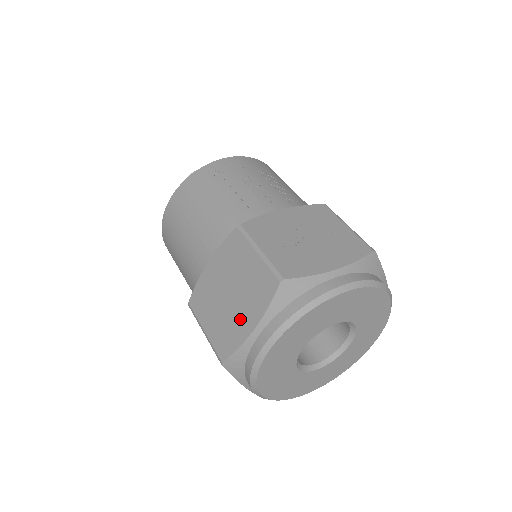
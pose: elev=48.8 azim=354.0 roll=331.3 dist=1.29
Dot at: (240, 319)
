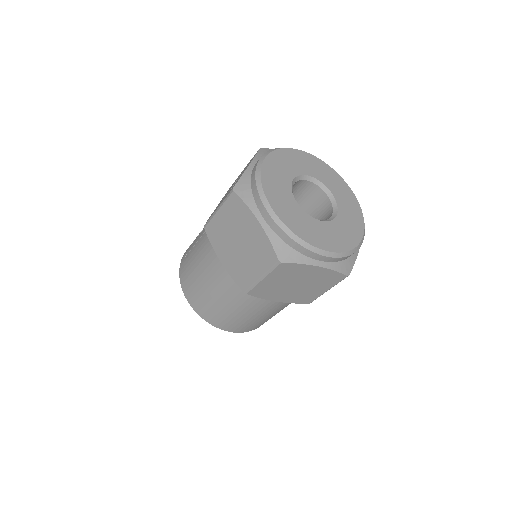
Dot at: (253, 235)
